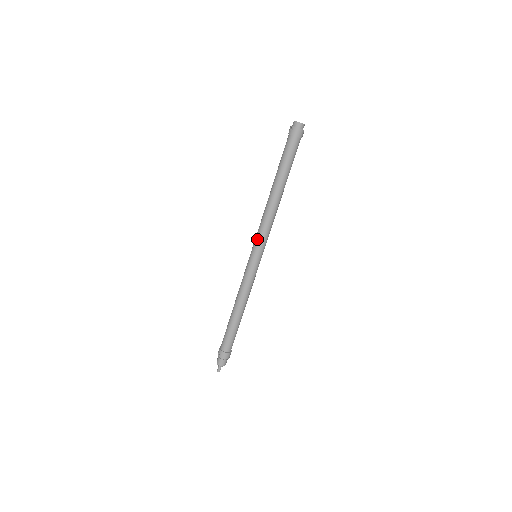
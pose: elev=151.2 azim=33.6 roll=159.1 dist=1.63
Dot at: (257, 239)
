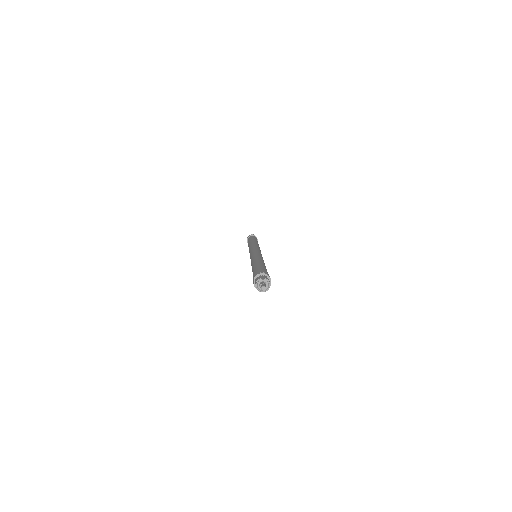
Dot at: (256, 247)
